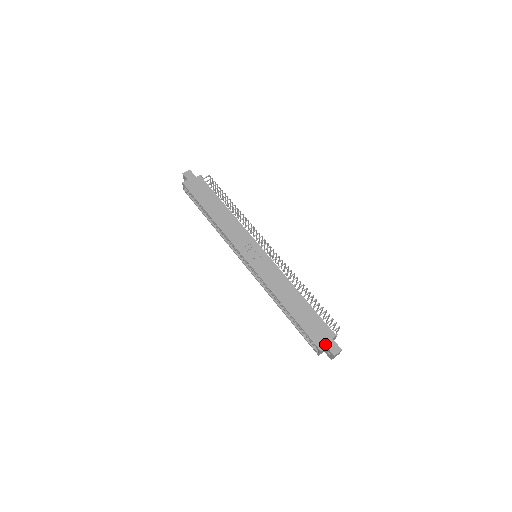
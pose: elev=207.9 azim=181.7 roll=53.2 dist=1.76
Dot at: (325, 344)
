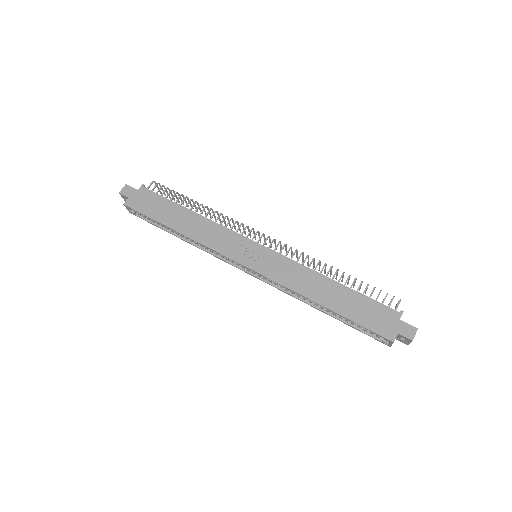
Dot at: (394, 331)
